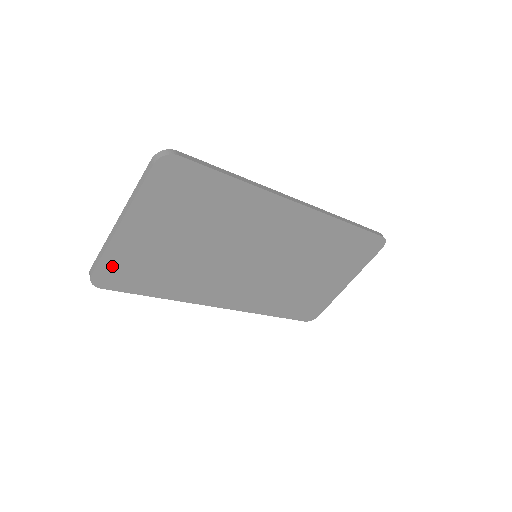
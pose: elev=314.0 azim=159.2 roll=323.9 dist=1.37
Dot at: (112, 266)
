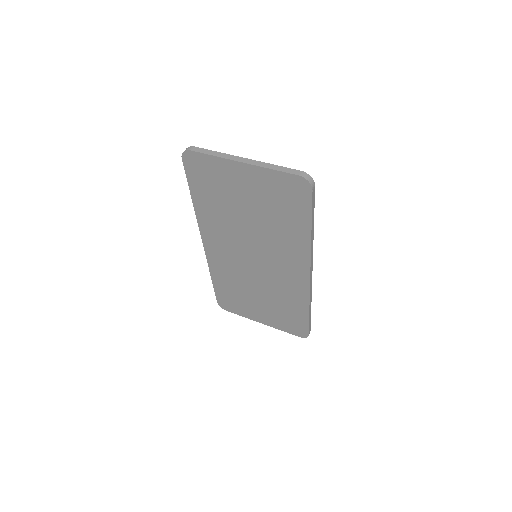
Dot at: (205, 163)
